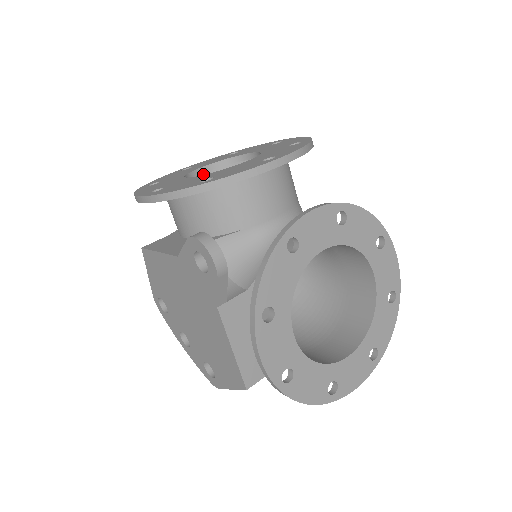
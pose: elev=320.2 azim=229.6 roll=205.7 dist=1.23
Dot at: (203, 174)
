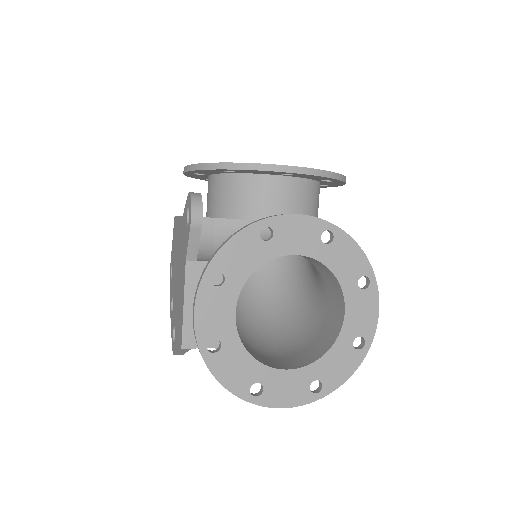
Dot at: occluded
